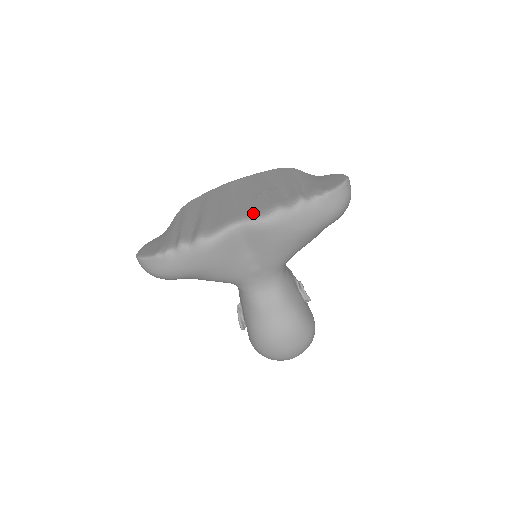
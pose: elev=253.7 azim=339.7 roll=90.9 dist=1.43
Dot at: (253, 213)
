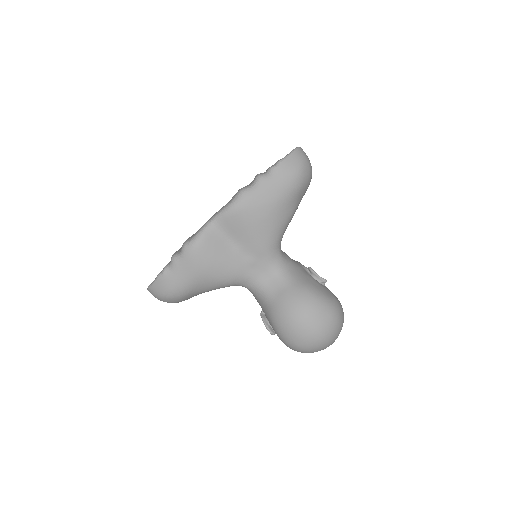
Dot at: (223, 206)
